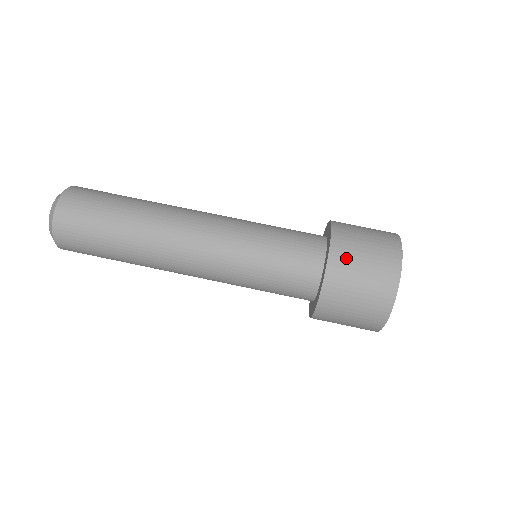
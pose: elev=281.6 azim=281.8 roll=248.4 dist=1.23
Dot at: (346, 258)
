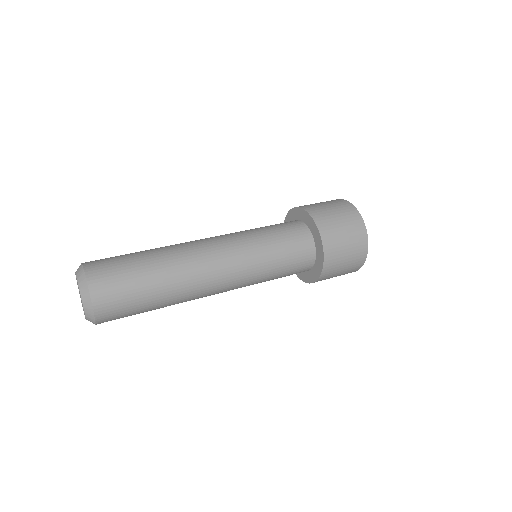
Dot at: occluded
